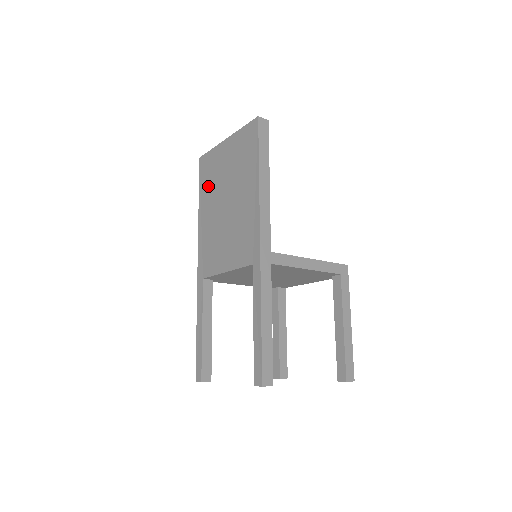
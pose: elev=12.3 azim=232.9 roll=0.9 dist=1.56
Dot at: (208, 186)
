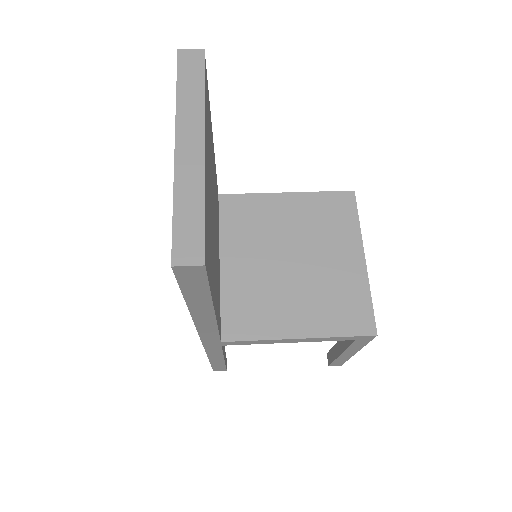
Dot at: occluded
